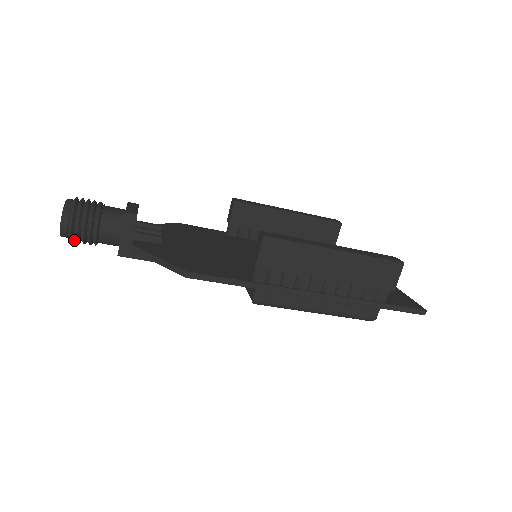
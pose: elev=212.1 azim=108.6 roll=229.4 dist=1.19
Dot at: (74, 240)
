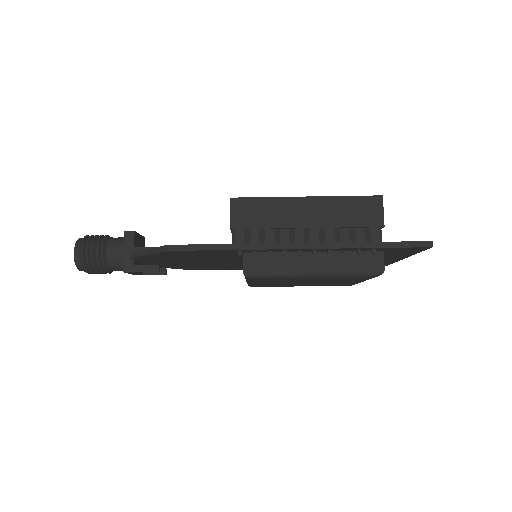
Dot at: (89, 272)
